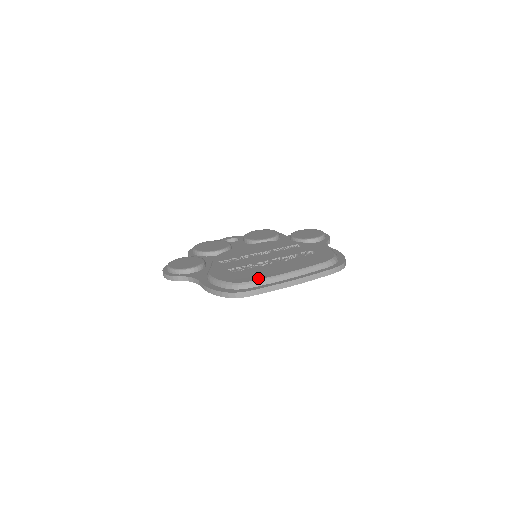
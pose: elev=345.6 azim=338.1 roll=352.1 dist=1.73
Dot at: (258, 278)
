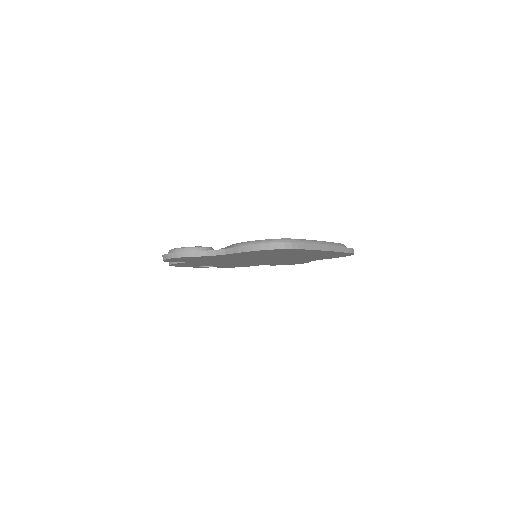
Dot at: (298, 239)
